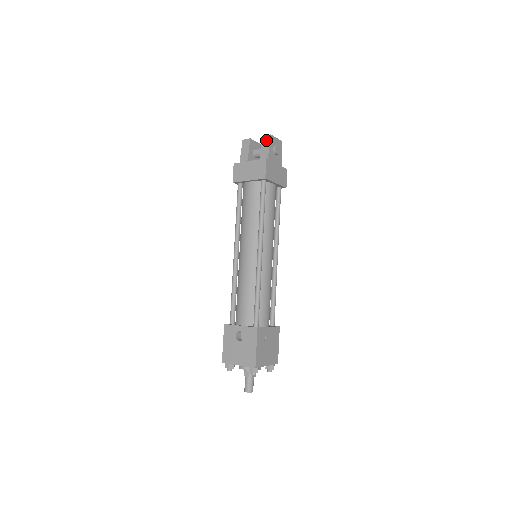
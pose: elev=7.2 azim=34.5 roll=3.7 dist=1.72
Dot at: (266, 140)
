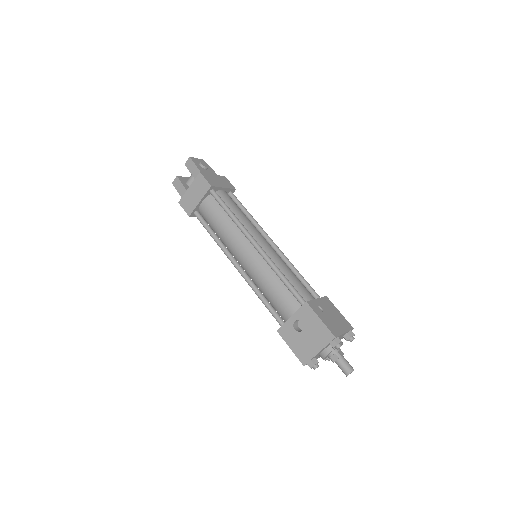
Dot at: (189, 164)
